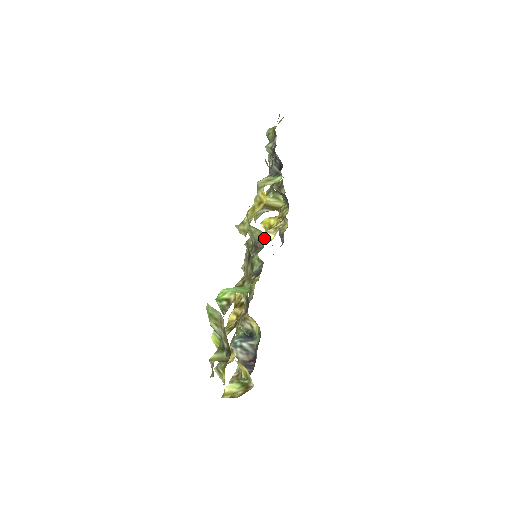
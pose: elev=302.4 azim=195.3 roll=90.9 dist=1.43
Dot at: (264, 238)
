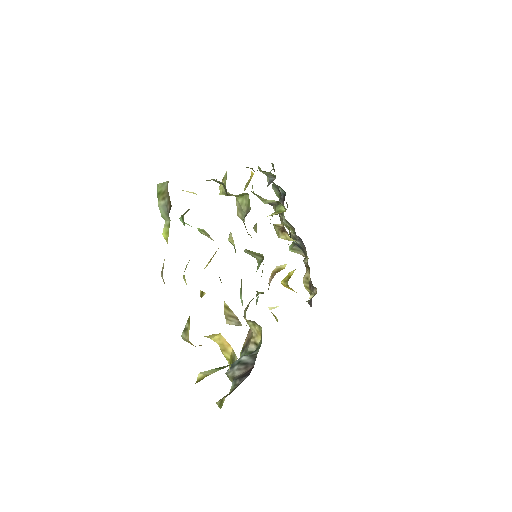
Dot at: (276, 270)
